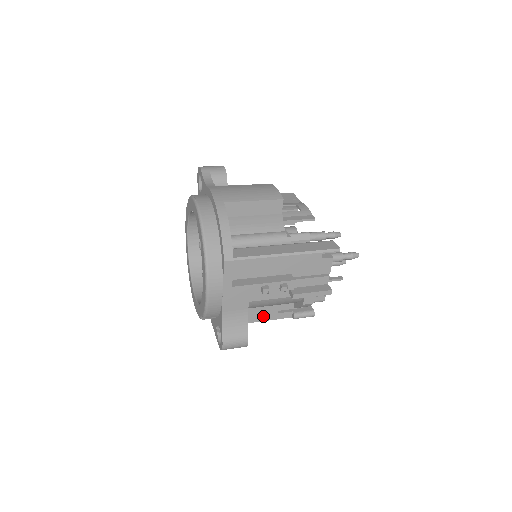
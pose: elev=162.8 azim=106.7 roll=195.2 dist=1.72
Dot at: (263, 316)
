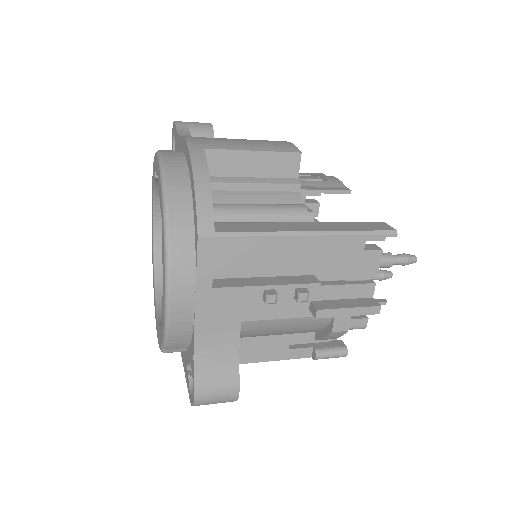
Dot at: (266, 353)
